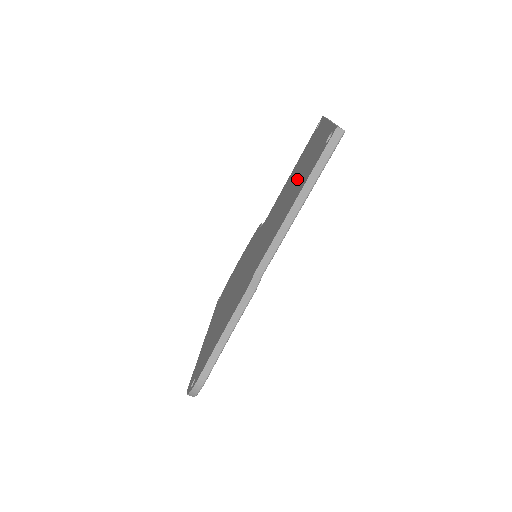
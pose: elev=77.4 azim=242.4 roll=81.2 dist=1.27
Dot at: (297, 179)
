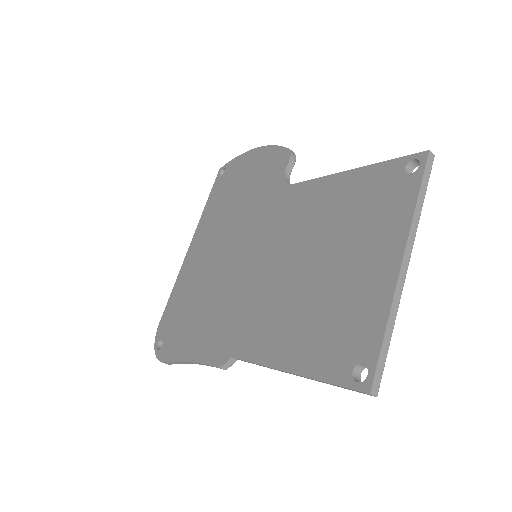
Dot at: (323, 283)
